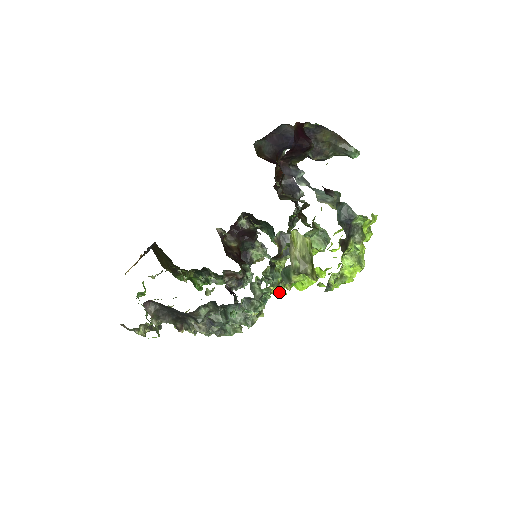
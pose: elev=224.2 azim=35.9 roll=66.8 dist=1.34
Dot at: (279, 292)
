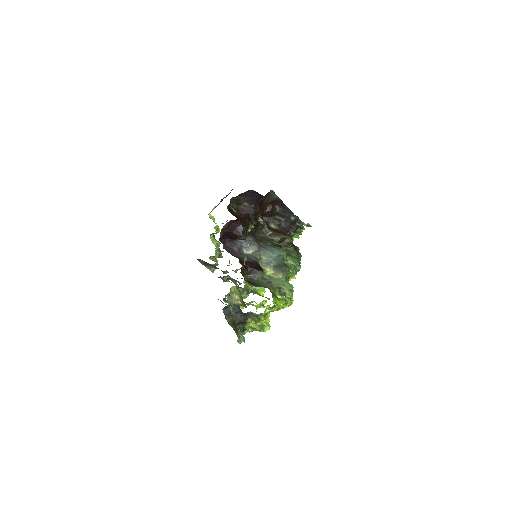
Dot at: occluded
